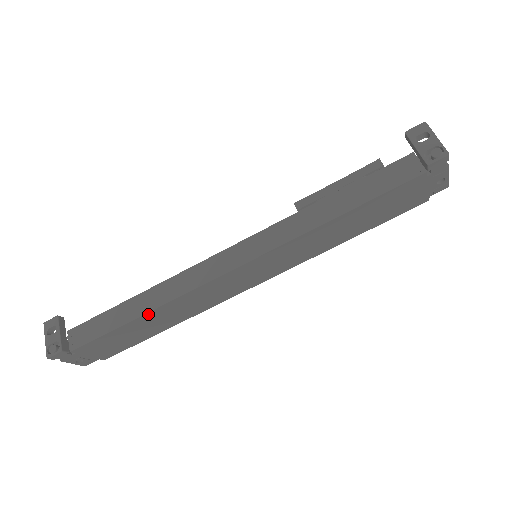
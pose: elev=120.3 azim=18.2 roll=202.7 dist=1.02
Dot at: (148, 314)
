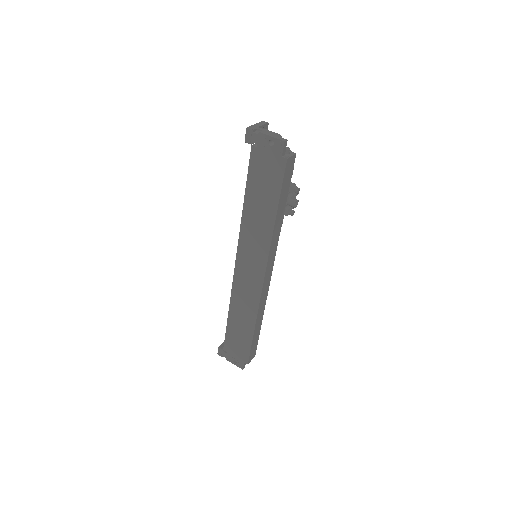
Dot at: (230, 312)
